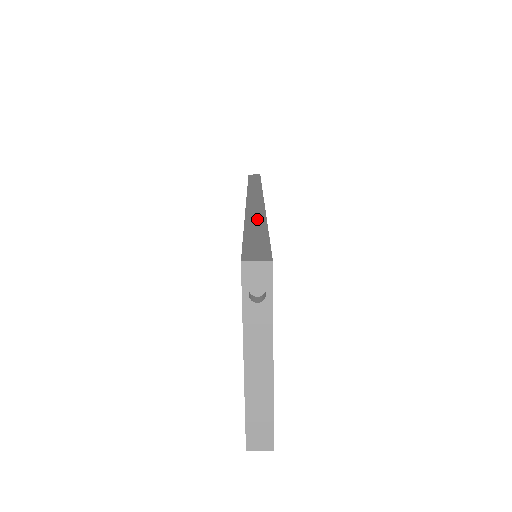
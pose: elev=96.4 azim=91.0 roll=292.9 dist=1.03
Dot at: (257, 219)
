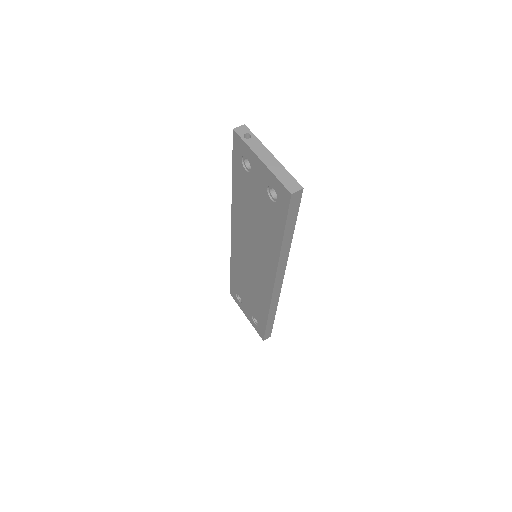
Dot at: occluded
